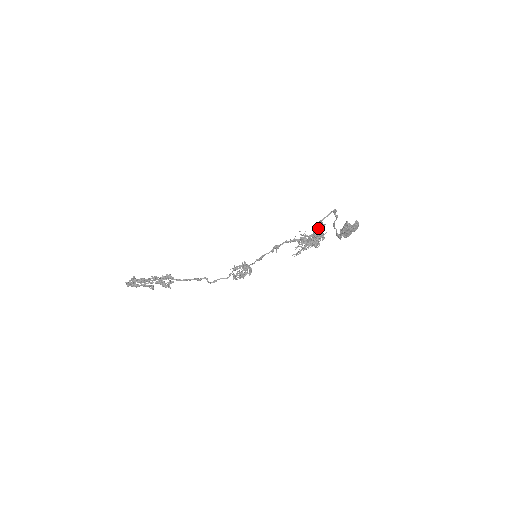
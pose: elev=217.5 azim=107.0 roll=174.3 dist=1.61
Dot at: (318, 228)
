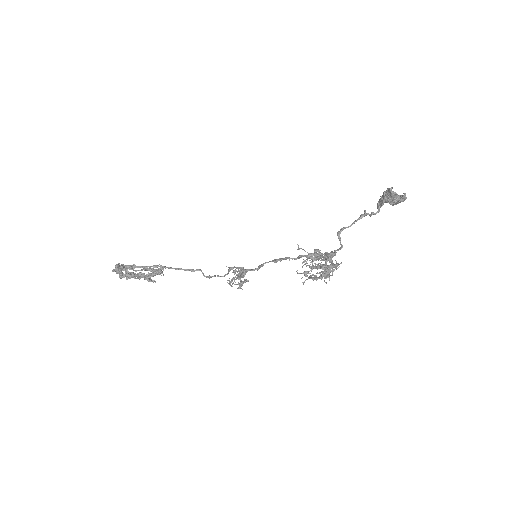
Dot at: (330, 257)
